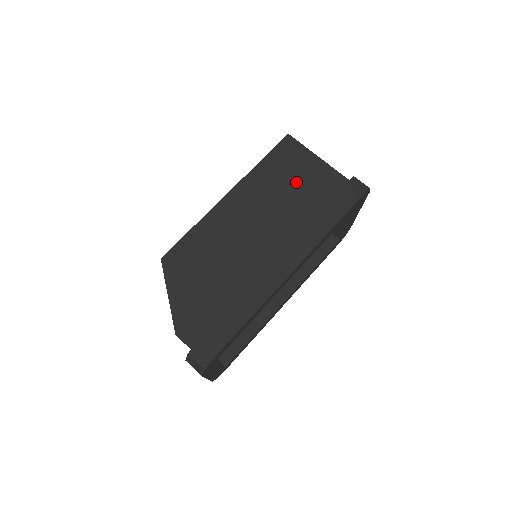
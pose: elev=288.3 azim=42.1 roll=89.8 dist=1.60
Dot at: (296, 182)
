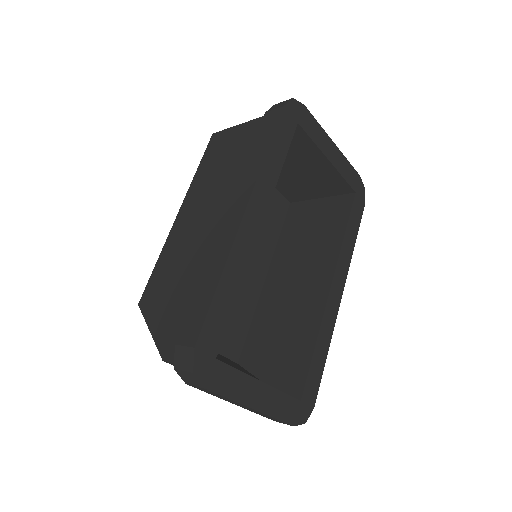
Dot at: (230, 155)
